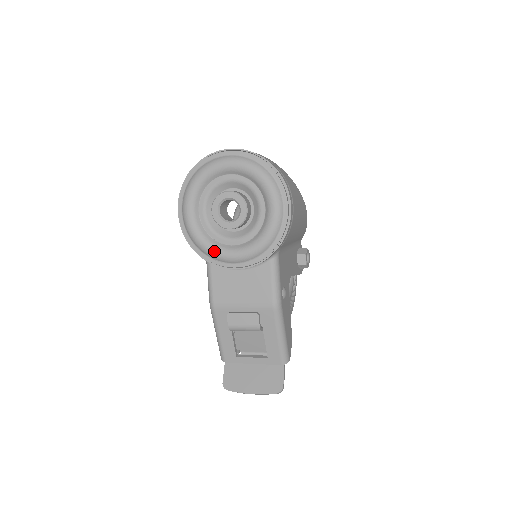
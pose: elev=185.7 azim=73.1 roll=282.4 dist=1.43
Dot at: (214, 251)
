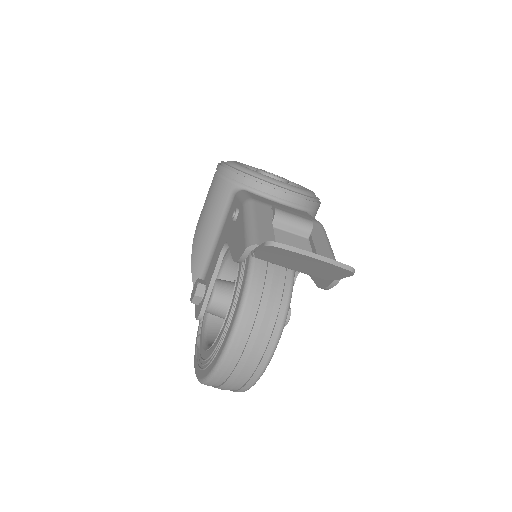
Dot at: occluded
